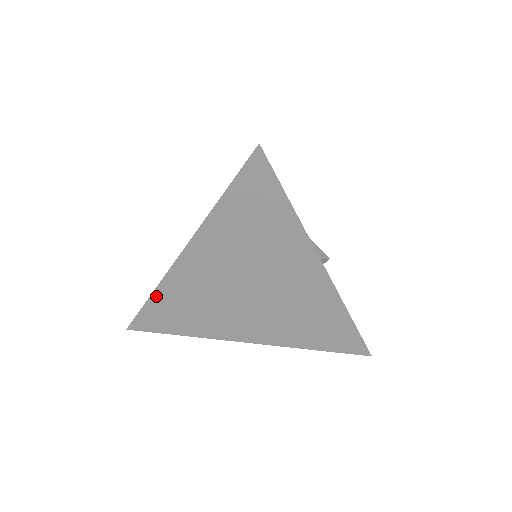
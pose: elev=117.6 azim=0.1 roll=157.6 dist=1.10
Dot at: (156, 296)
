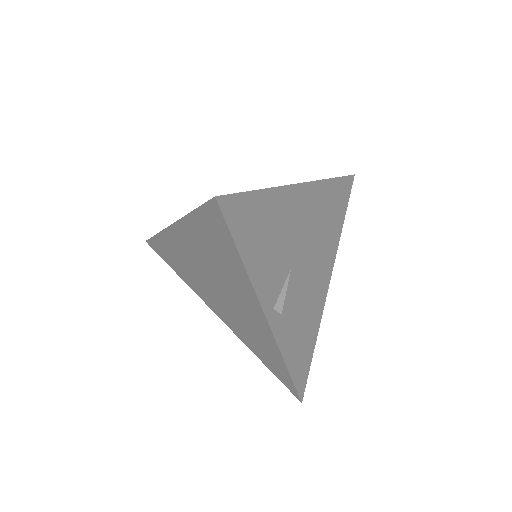
Dot at: (160, 237)
